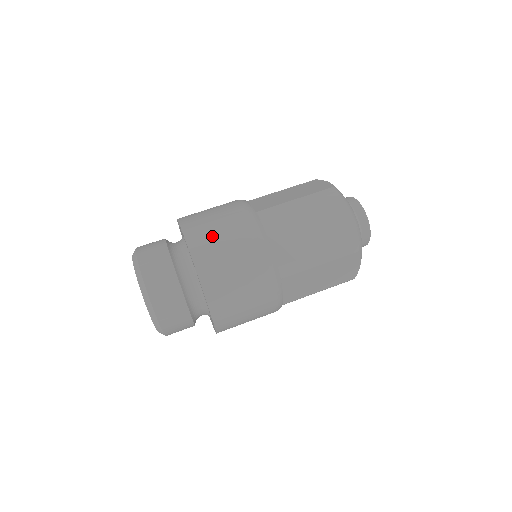
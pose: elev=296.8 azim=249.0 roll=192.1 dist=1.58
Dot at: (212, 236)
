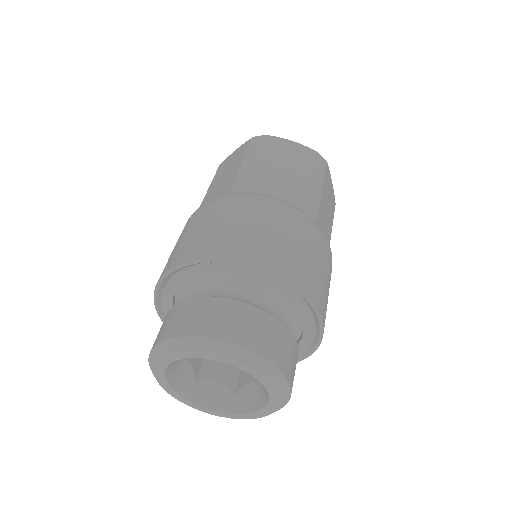
Dot at: (314, 270)
